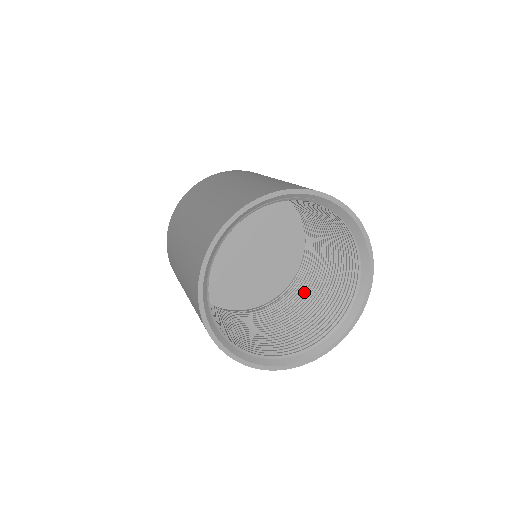
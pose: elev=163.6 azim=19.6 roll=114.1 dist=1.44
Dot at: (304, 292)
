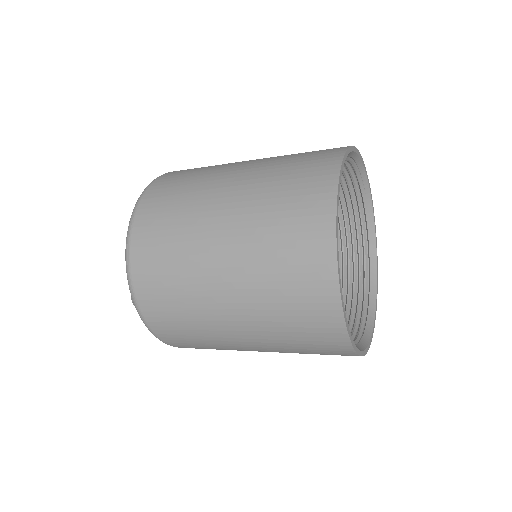
Dot at: occluded
